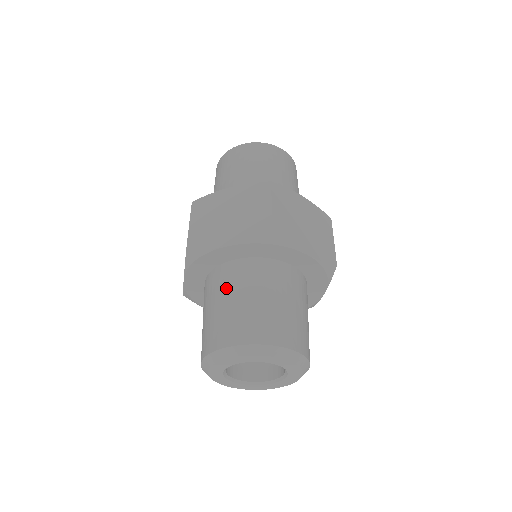
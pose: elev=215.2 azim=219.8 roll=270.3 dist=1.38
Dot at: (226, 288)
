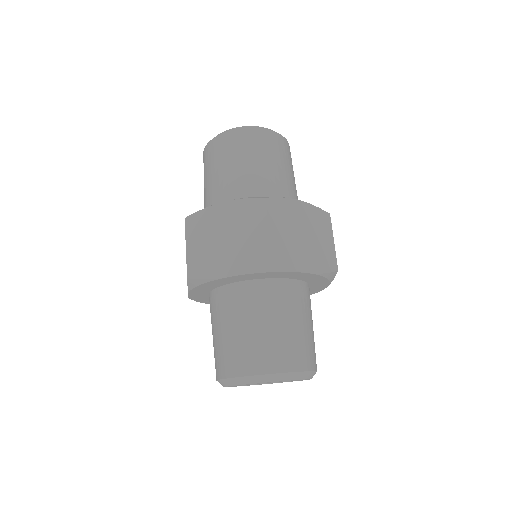
Dot at: (287, 308)
